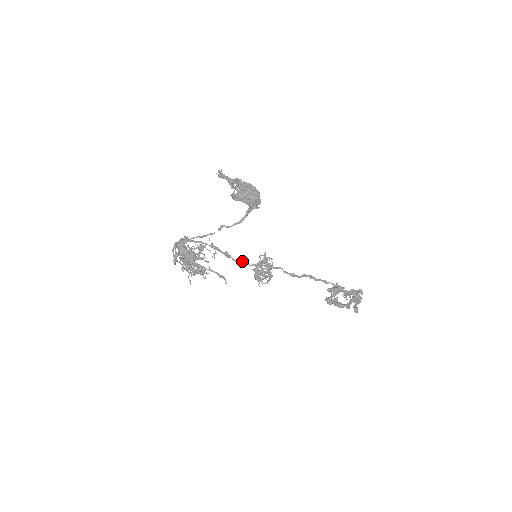
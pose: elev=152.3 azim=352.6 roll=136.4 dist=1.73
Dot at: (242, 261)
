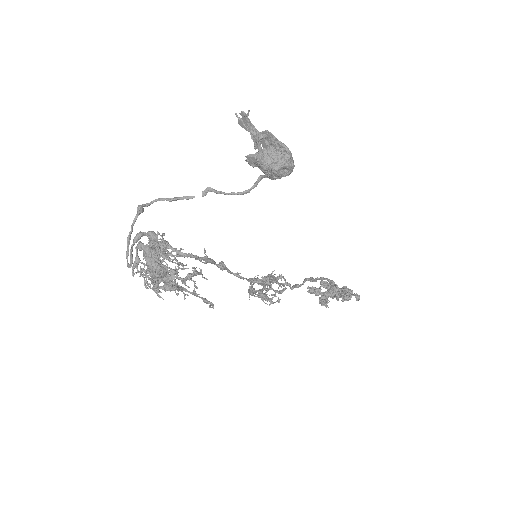
Dot at: (242, 278)
